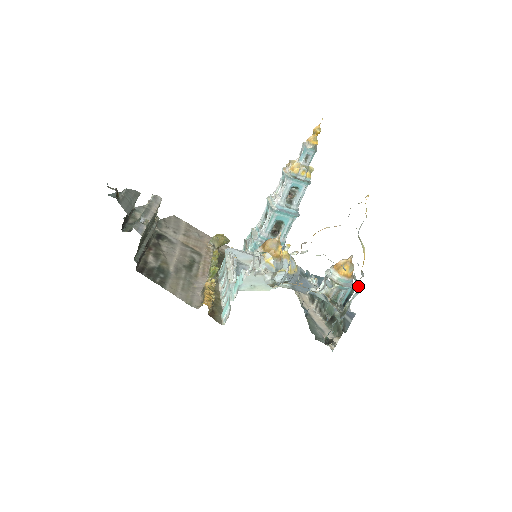
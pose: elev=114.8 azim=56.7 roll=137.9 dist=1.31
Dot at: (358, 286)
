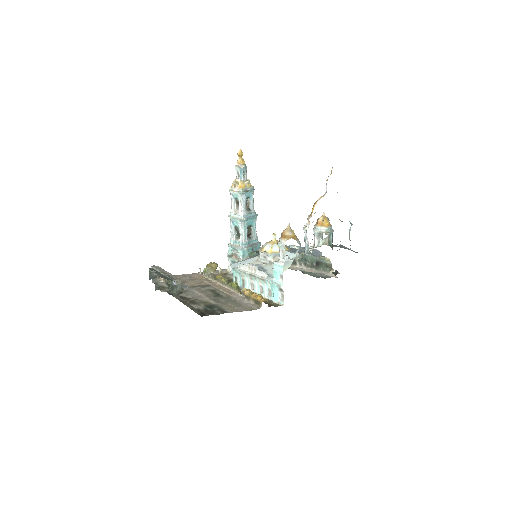
Dot at: occluded
